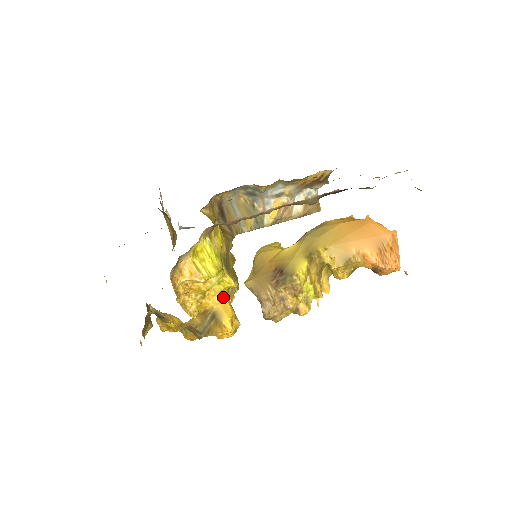
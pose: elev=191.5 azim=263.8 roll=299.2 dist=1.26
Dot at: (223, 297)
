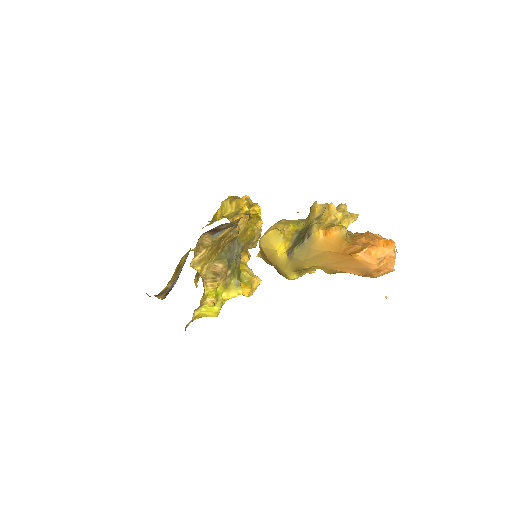
Dot at: occluded
